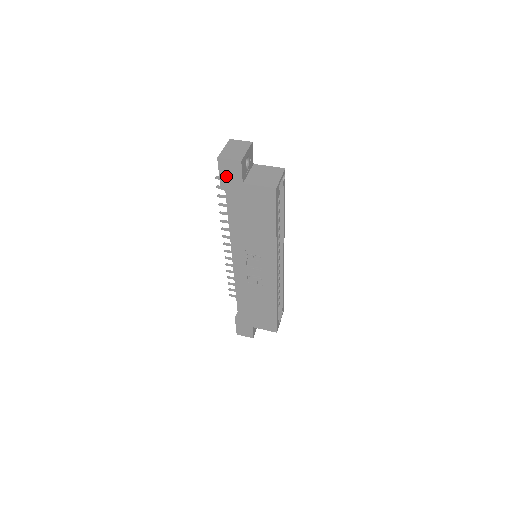
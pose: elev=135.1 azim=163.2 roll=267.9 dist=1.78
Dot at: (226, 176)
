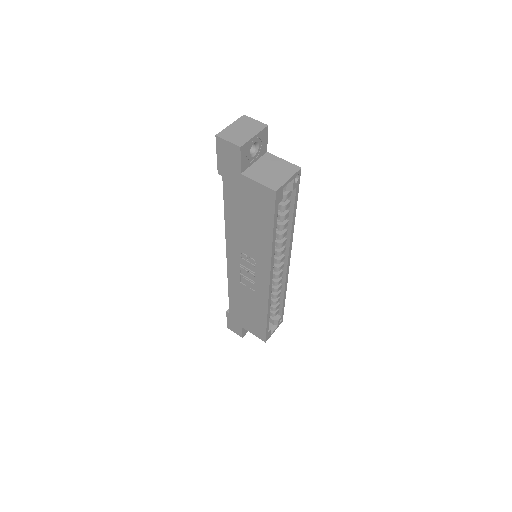
Dot at: (224, 160)
